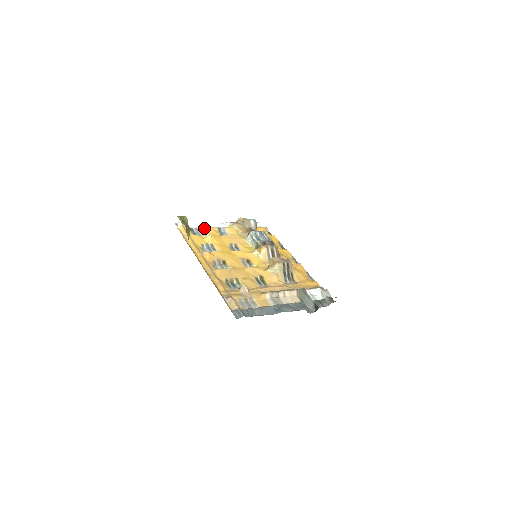
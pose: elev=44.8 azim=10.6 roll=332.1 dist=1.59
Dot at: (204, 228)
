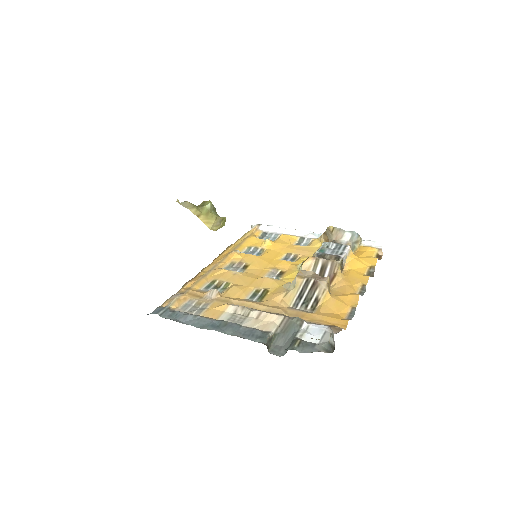
Dot at: (281, 234)
